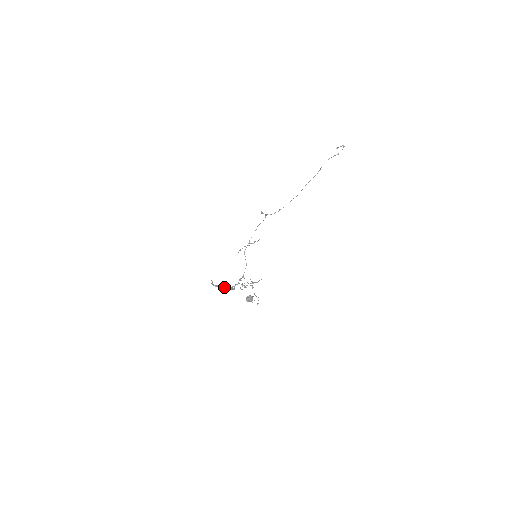
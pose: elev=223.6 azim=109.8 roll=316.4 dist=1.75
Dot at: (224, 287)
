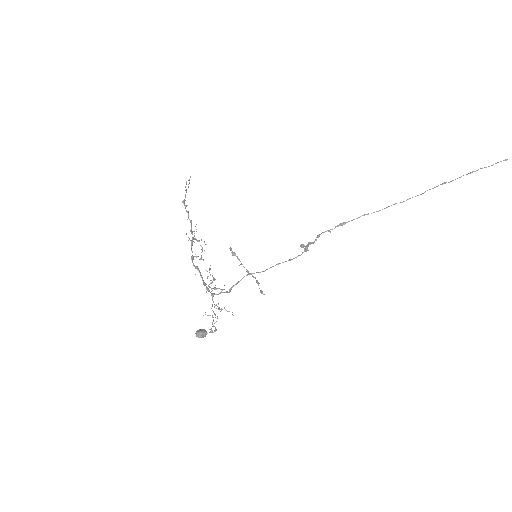
Dot at: (191, 240)
